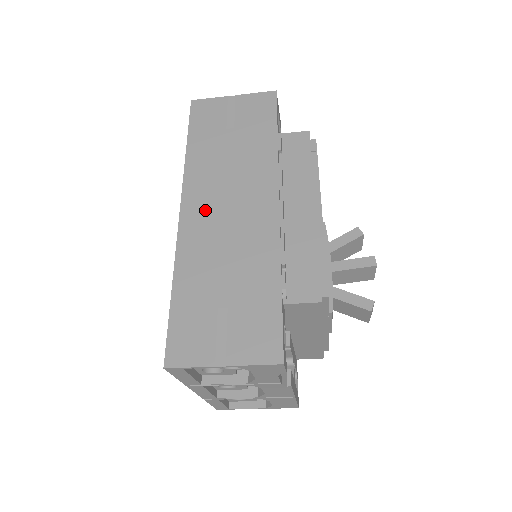
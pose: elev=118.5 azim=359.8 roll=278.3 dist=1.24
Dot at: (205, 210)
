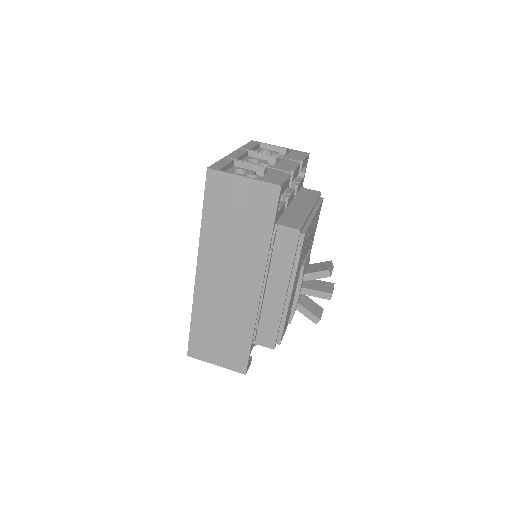
Dot at: (212, 278)
